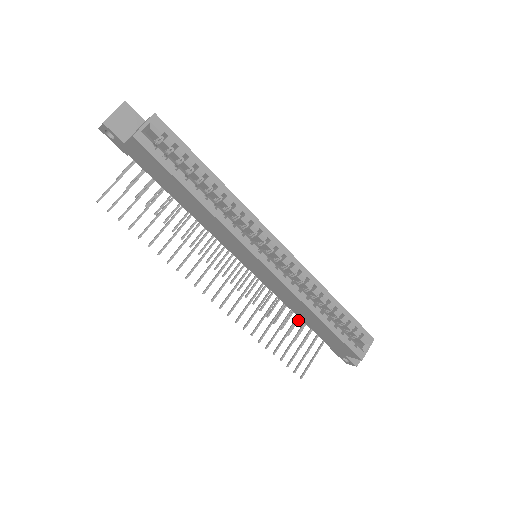
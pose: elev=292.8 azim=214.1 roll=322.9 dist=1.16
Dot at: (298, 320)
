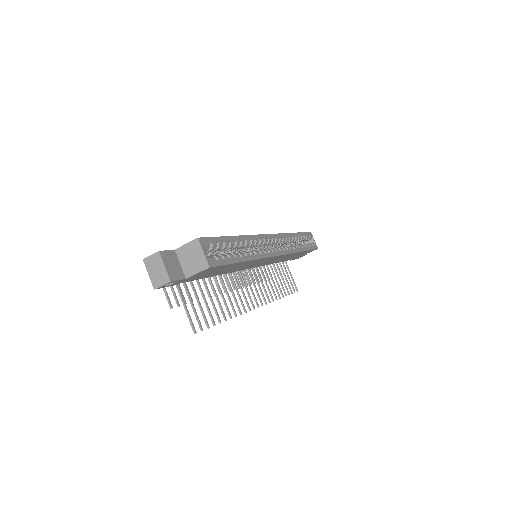
Dot at: occluded
